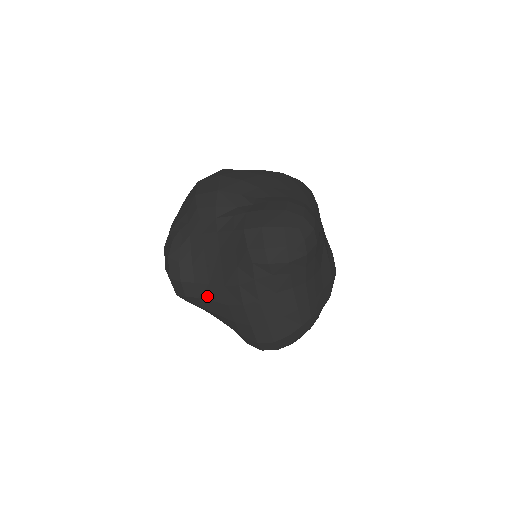
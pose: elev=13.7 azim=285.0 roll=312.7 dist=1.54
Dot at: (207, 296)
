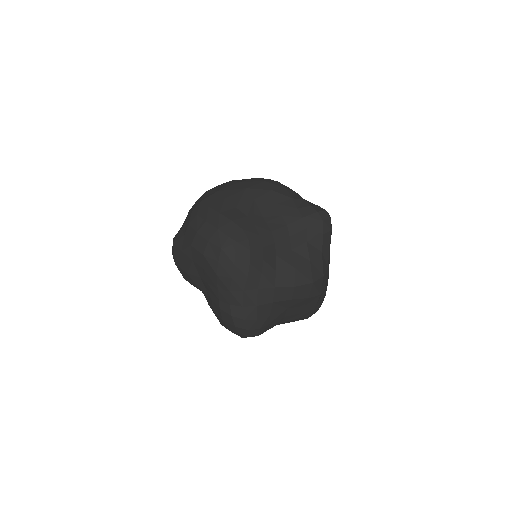
Dot at: occluded
